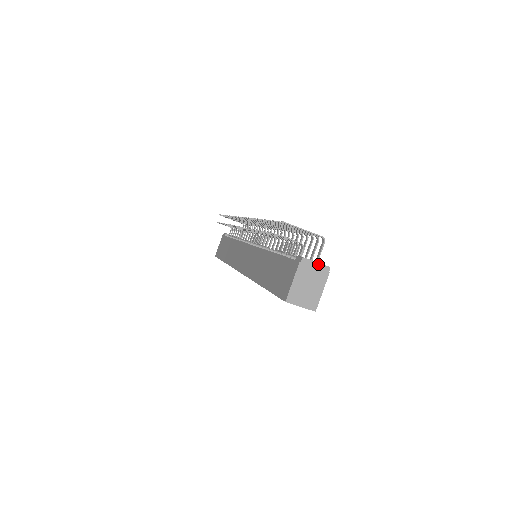
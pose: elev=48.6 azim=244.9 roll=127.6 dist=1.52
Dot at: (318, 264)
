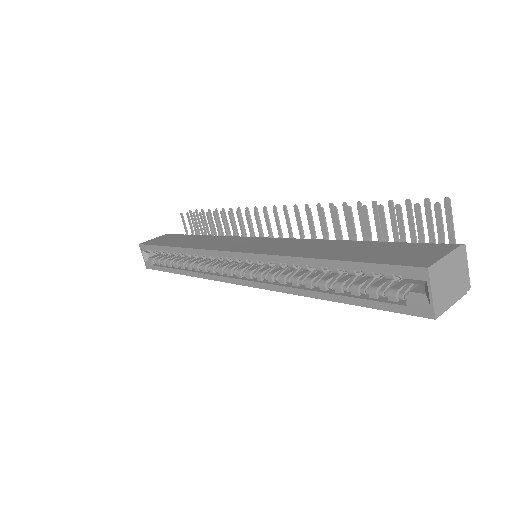
Dot at: (467, 270)
